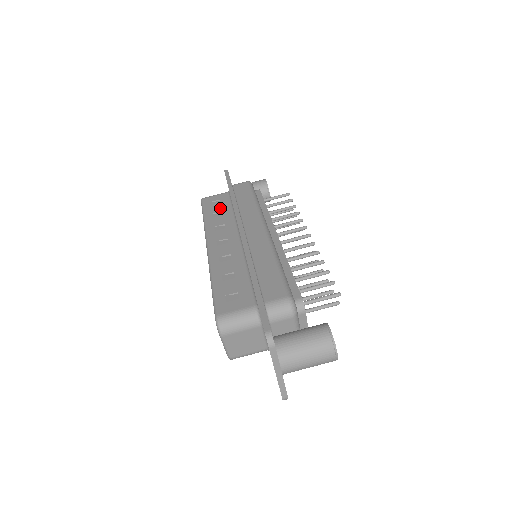
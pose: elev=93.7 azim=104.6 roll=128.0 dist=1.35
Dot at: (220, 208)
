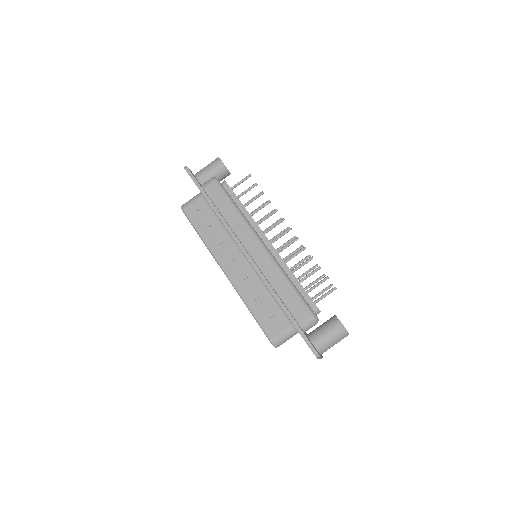
Dot at: (208, 221)
